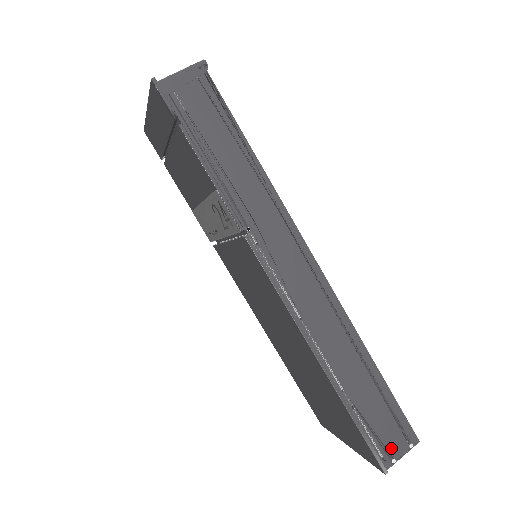
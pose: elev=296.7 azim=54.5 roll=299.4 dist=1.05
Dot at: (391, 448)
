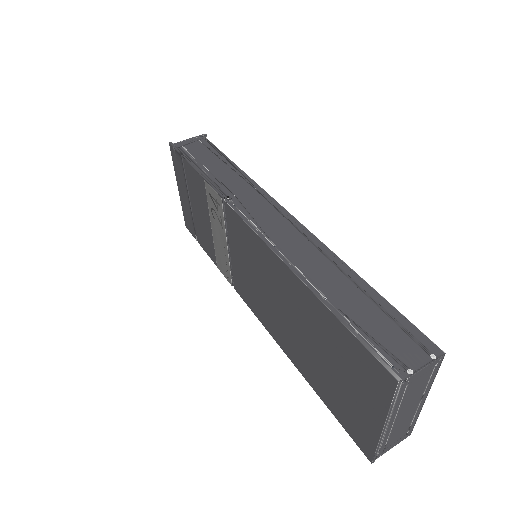
Dot at: (403, 357)
